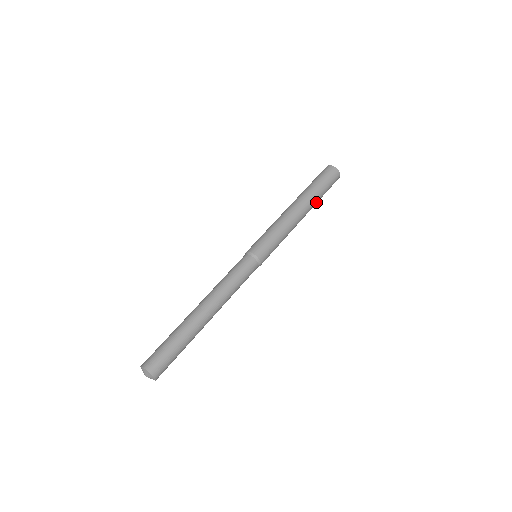
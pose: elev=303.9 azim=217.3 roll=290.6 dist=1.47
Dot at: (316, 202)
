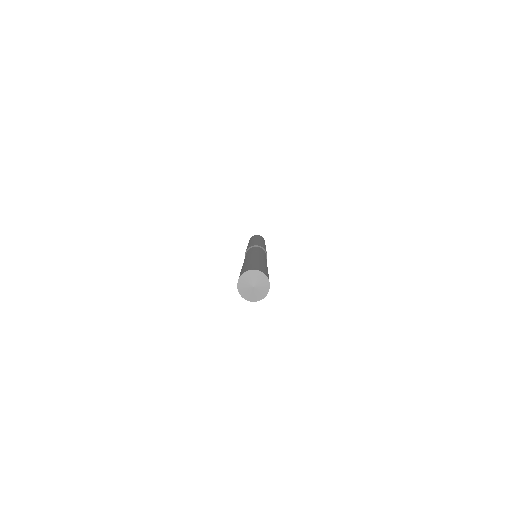
Dot at: occluded
